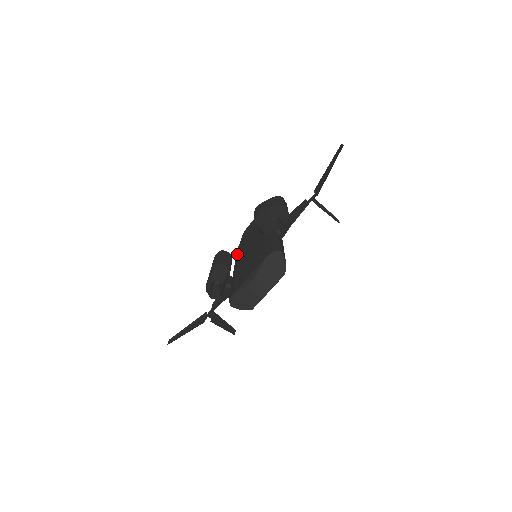
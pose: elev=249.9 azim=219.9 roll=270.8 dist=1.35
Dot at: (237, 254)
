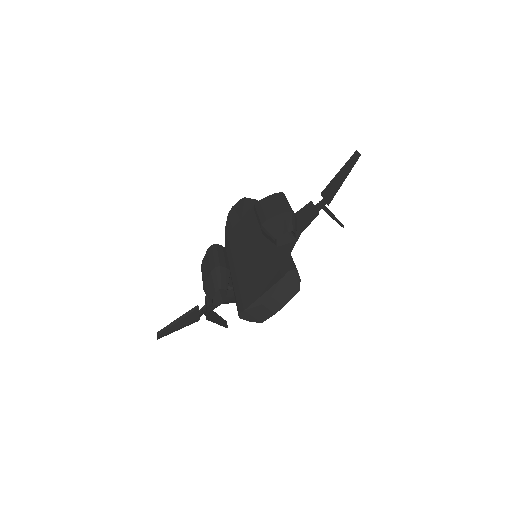
Dot at: (227, 243)
